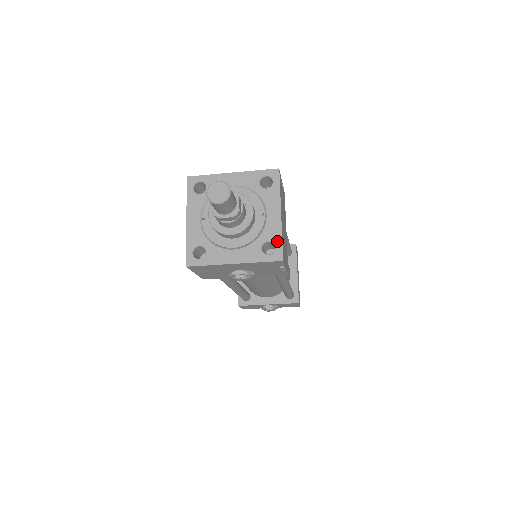
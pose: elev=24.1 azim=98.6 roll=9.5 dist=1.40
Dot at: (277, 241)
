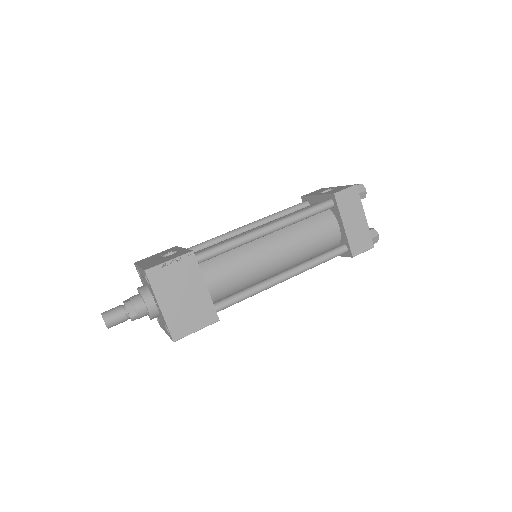
Dot at: (167, 327)
